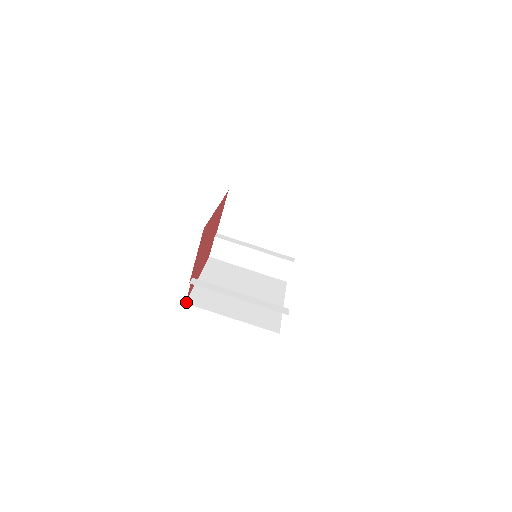
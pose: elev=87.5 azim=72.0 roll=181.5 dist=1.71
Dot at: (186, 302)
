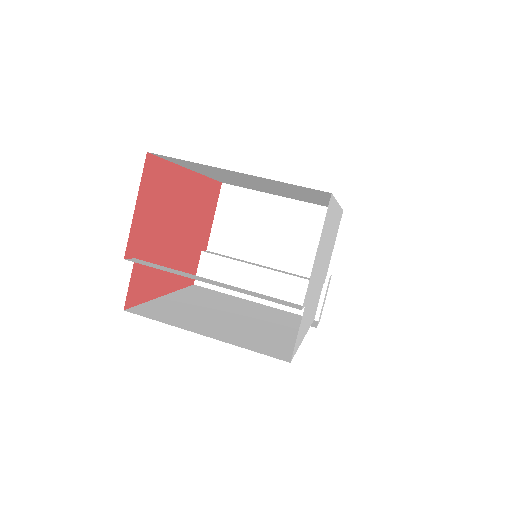
Dot at: (125, 309)
